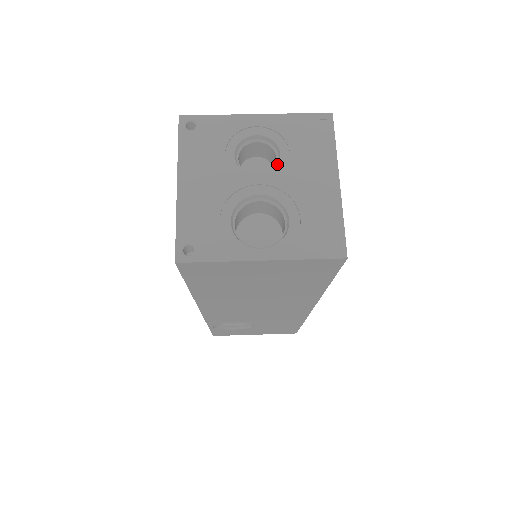
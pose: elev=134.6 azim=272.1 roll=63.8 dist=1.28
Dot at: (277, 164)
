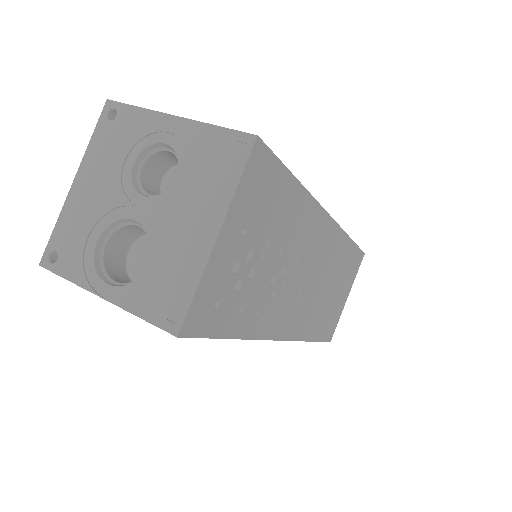
Dot at: (171, 187)
